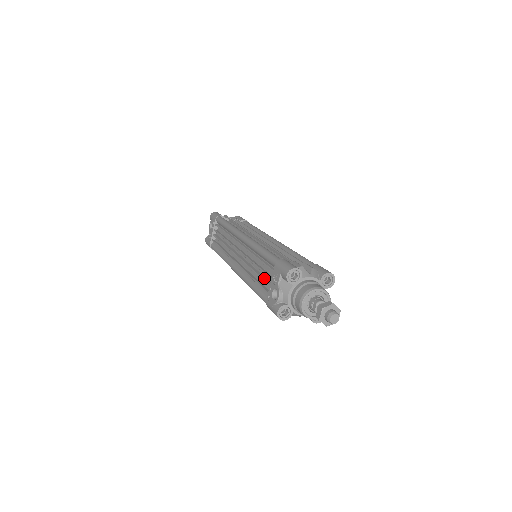
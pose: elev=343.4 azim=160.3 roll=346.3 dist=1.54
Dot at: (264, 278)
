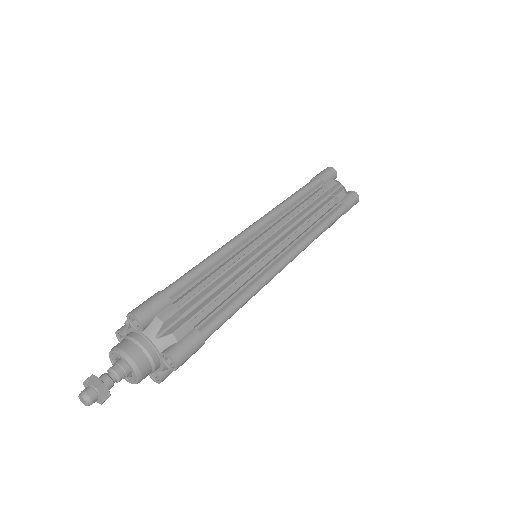
Dot at: occluded
